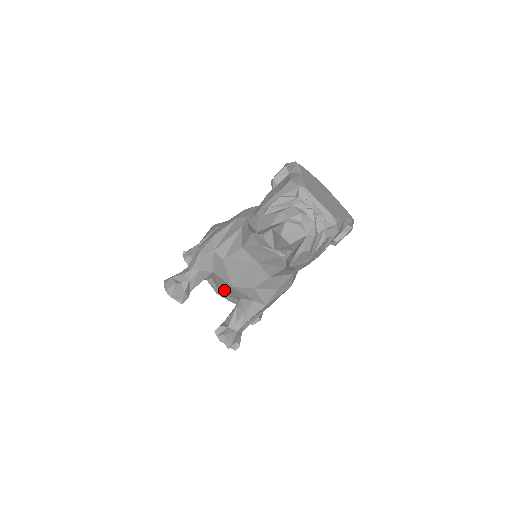
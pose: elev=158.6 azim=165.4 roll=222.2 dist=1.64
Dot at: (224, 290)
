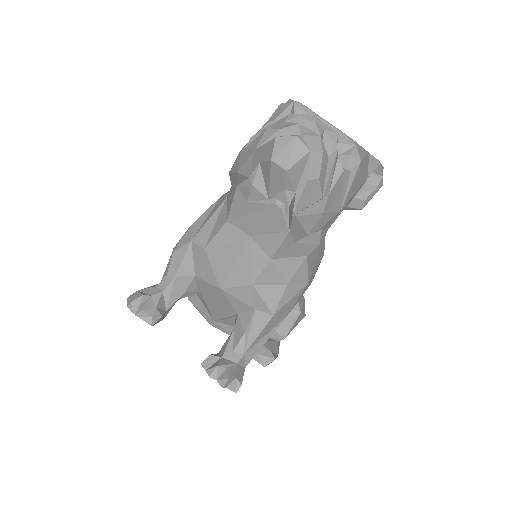
Dot at: (215, 308)
